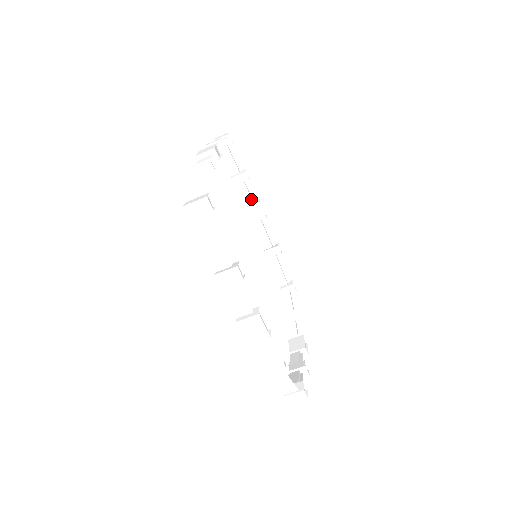
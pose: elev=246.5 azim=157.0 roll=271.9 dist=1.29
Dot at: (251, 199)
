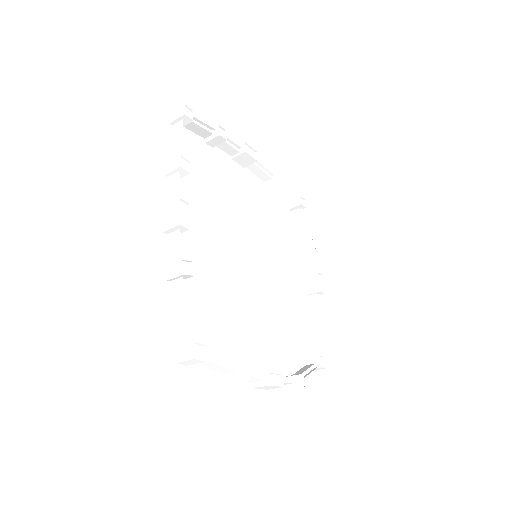
Dot at: (235, 149)
